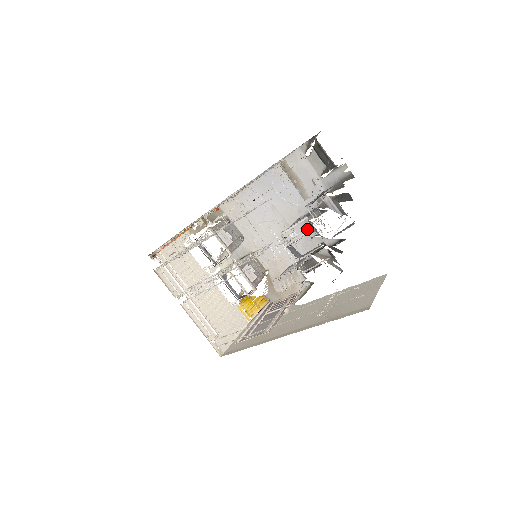
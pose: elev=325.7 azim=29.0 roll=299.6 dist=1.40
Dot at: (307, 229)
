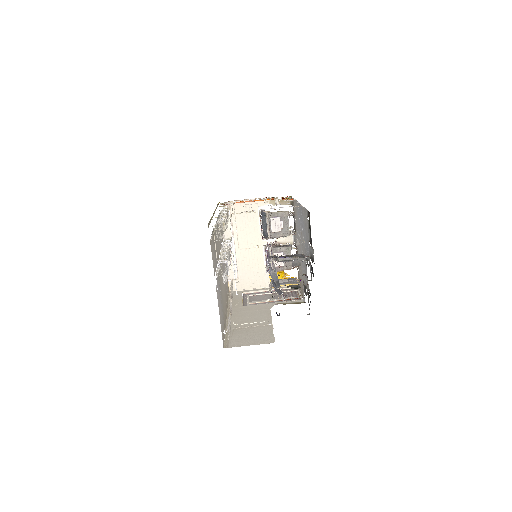
Dot at: (216, 274)
